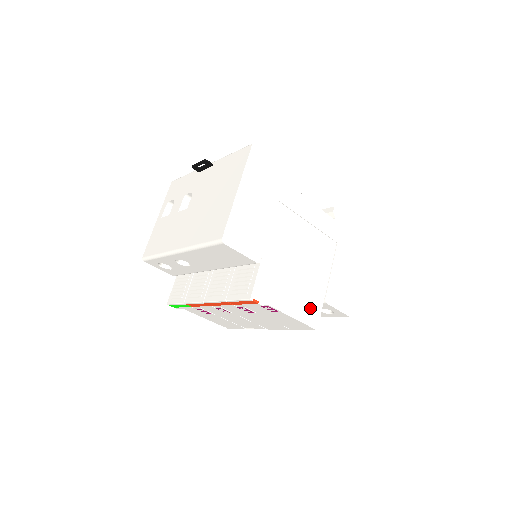
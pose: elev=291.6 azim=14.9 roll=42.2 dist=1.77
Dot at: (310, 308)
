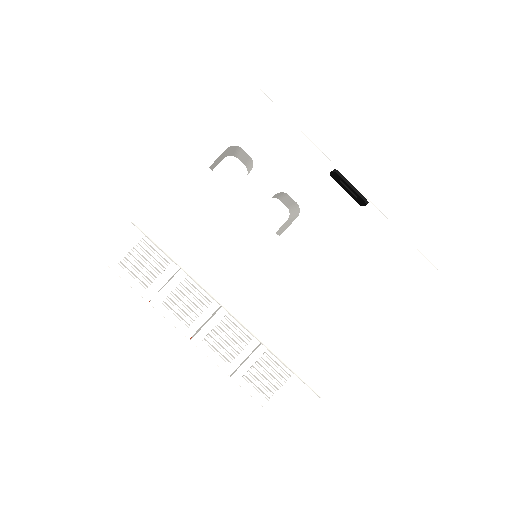
Dot at: occluded
